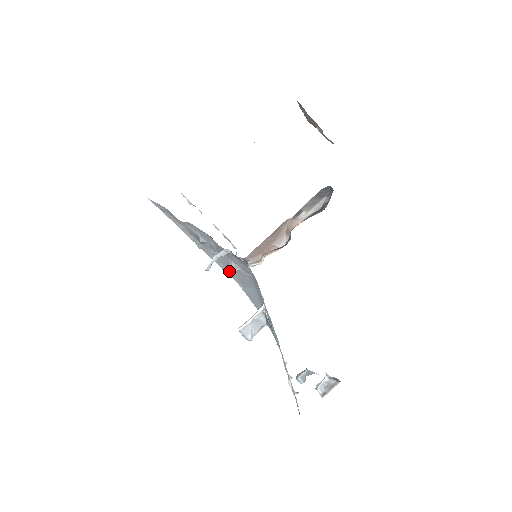
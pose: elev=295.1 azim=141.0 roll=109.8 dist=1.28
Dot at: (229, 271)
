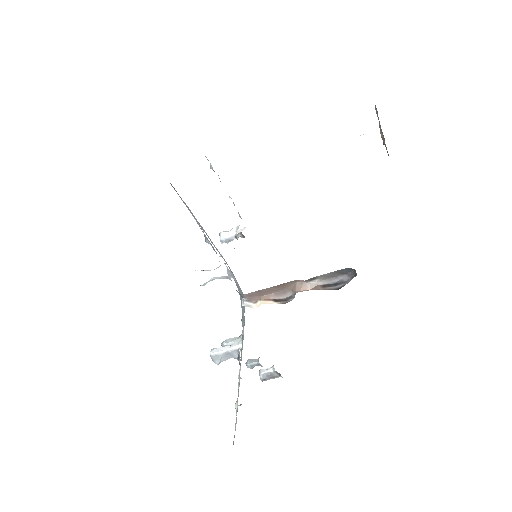
Dot at: (224, 259)
